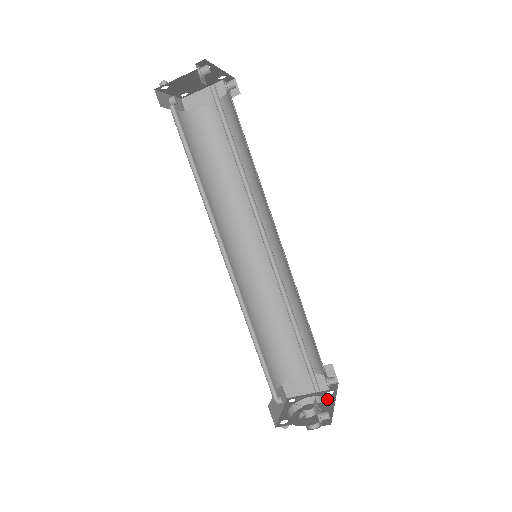
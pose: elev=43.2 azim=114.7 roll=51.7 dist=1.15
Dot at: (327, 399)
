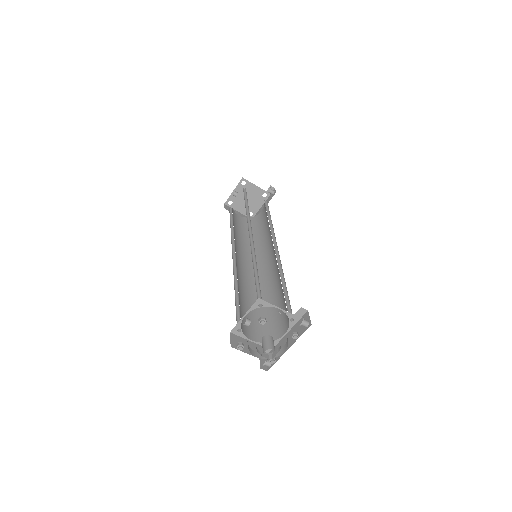
Dot at: occluded
